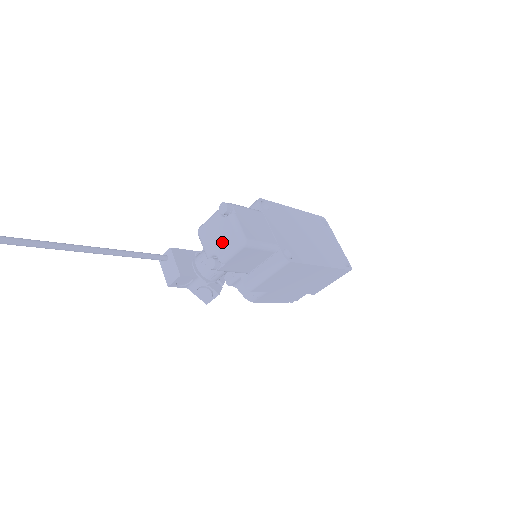
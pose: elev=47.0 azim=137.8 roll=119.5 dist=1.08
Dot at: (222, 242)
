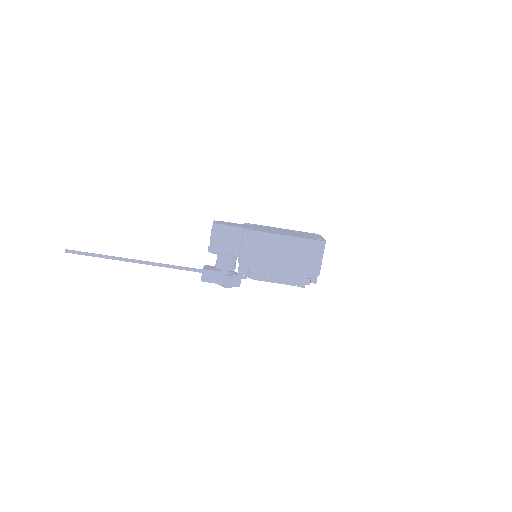
Dot at: occluded
